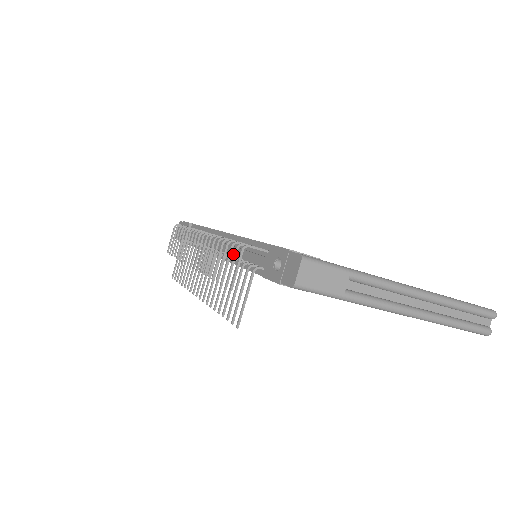
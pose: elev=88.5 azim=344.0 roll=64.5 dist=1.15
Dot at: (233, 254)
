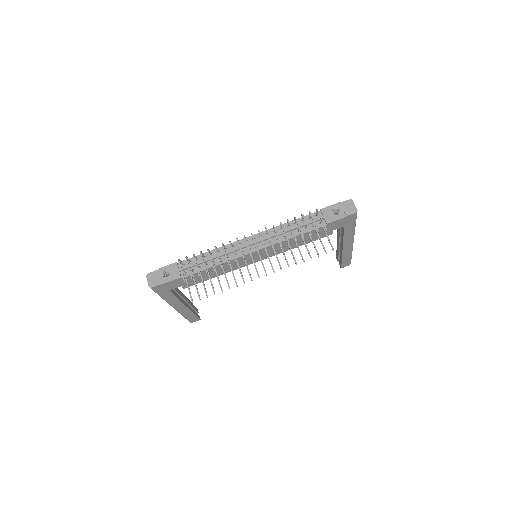
Dot at: occluded
